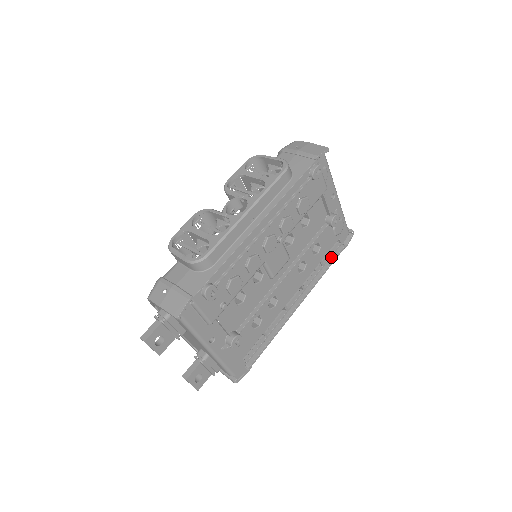
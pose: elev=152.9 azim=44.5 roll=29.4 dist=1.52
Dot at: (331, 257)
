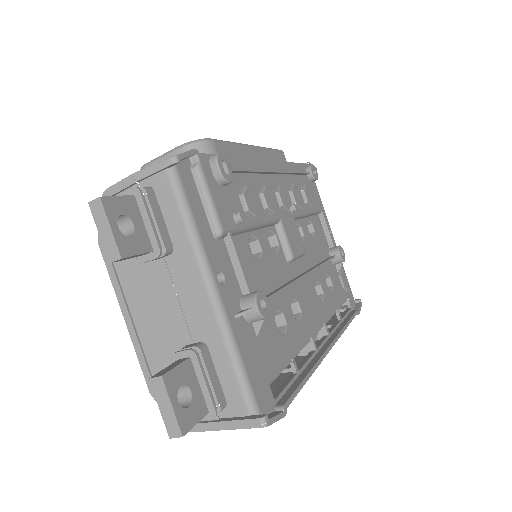
Dot at: (346, 317)
